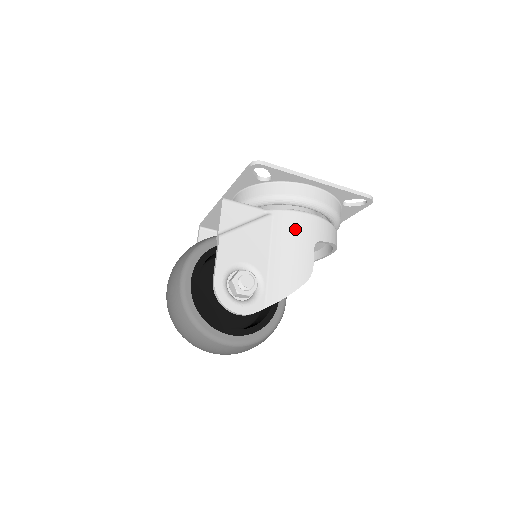
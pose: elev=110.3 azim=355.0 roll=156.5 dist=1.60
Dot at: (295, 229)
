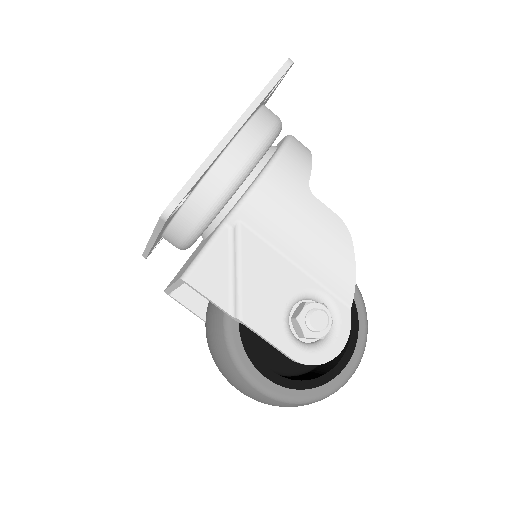
Dot at: (279, 207)
